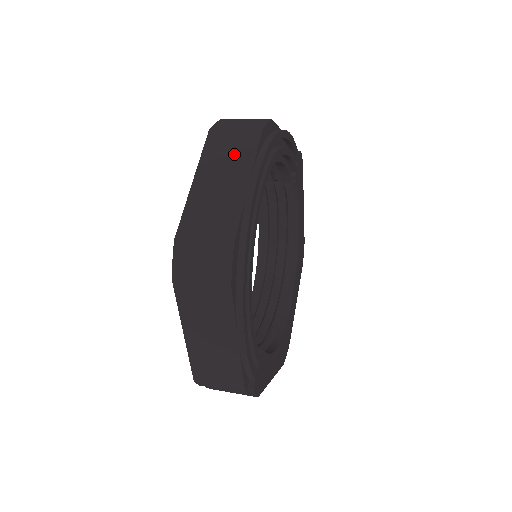
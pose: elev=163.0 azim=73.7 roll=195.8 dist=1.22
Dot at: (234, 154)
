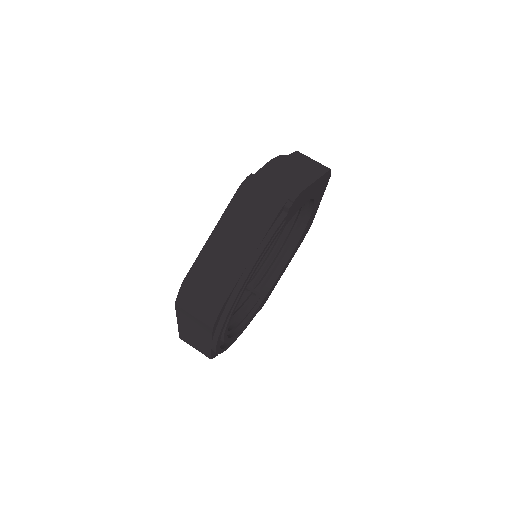
Dot at: (197, 328)
